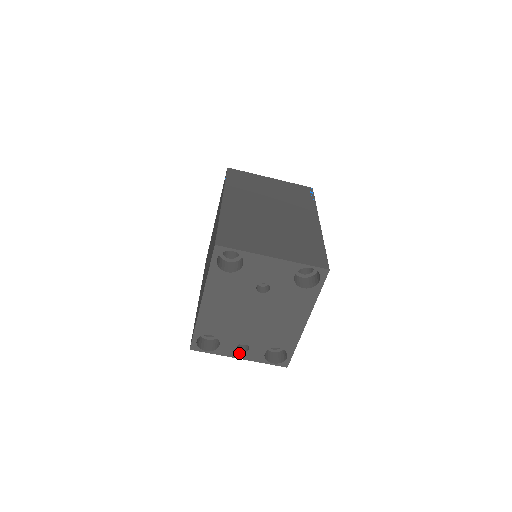
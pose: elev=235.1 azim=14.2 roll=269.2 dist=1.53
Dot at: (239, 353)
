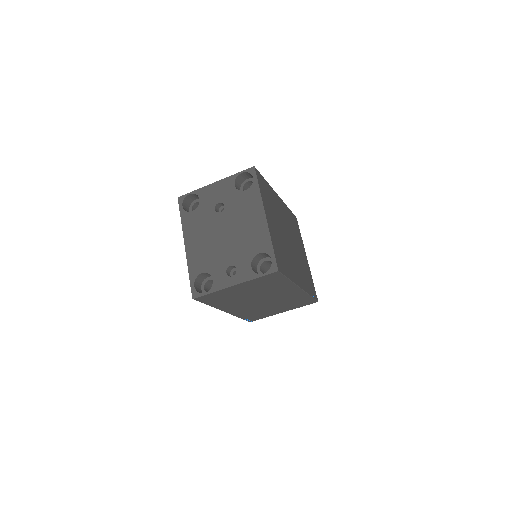
Dot at: (231, 279)
